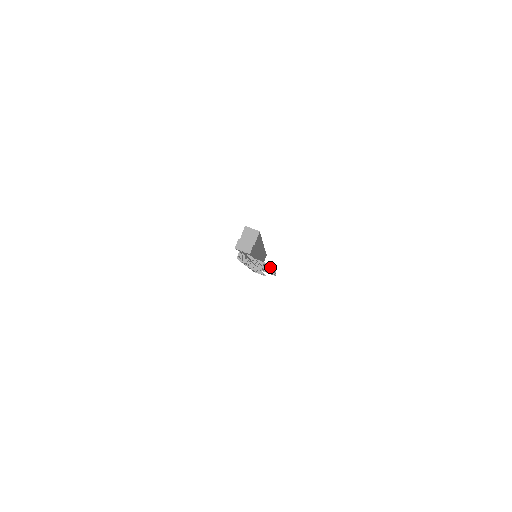
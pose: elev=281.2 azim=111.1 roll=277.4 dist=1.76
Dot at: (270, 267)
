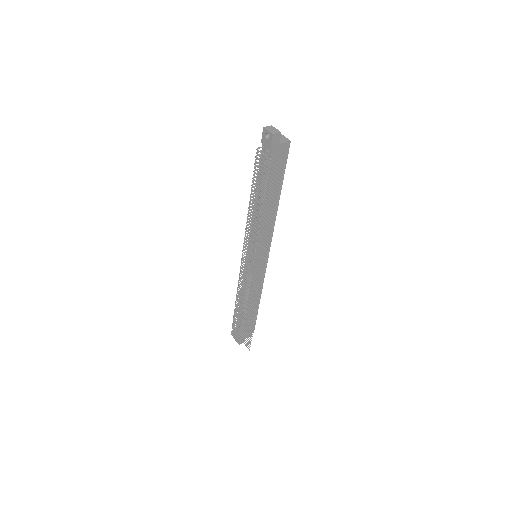
Dot at: (275, 196)
